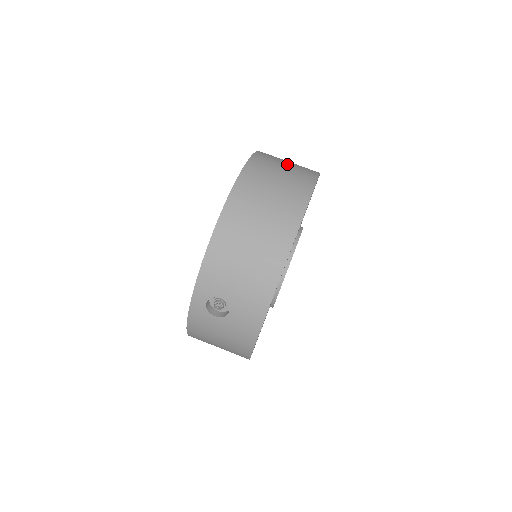
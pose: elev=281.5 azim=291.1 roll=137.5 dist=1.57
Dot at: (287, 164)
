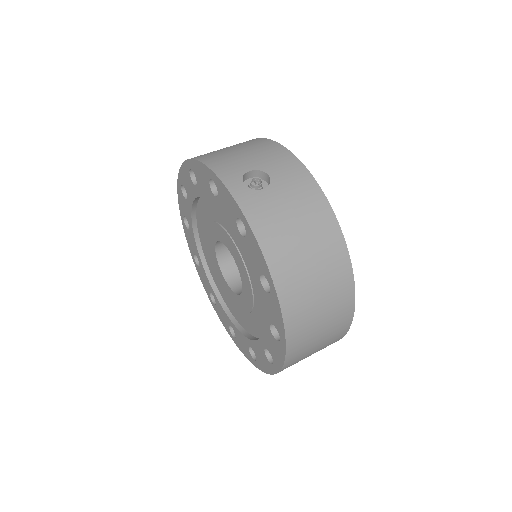
Dot at: occluded
